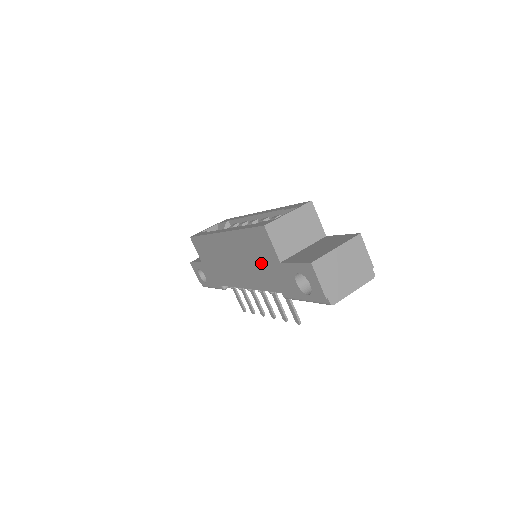
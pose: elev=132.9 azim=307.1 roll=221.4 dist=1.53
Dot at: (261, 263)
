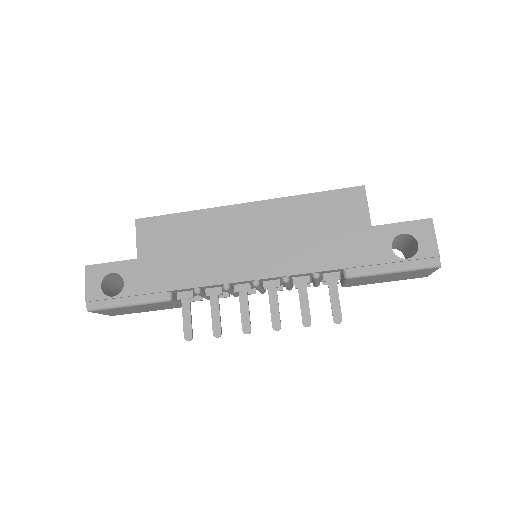
Dot at: (327, 233)
